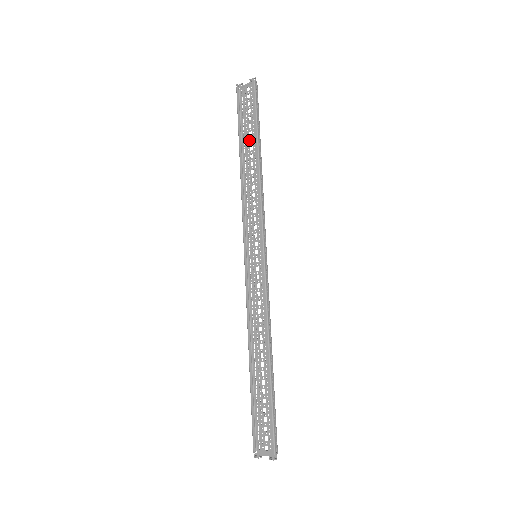
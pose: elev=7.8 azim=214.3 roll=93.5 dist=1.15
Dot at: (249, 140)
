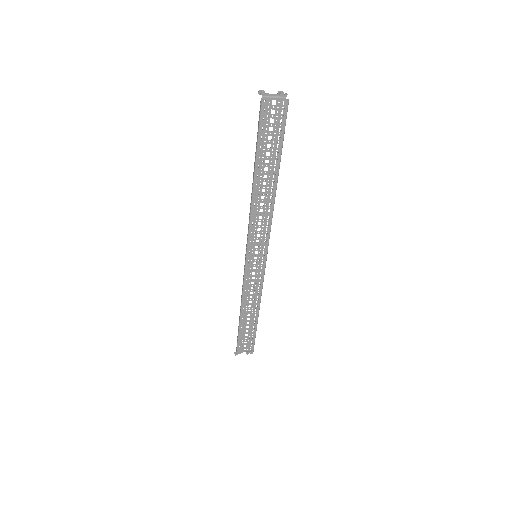
Dot at: occluded
